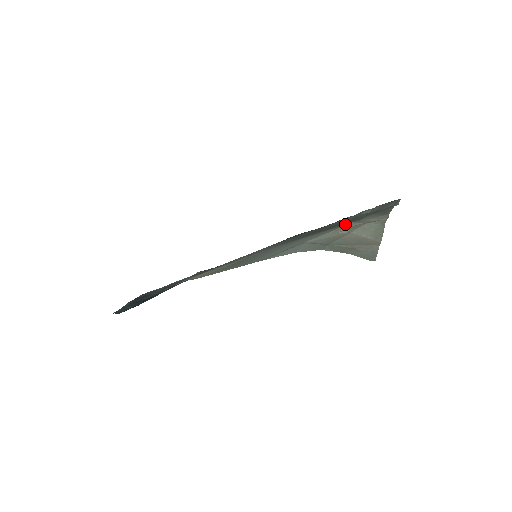
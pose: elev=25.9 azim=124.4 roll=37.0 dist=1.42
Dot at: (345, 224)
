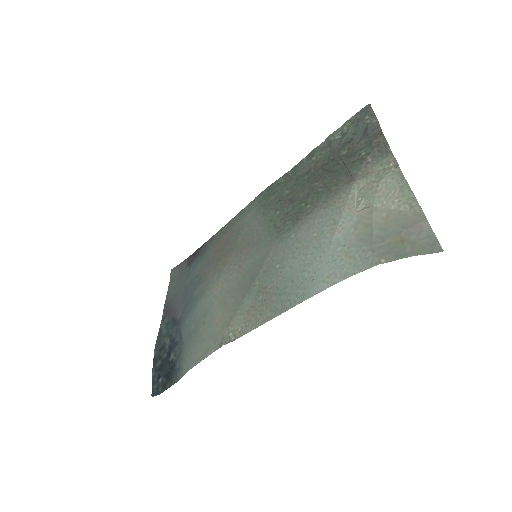
Dot at: (345, 185)
